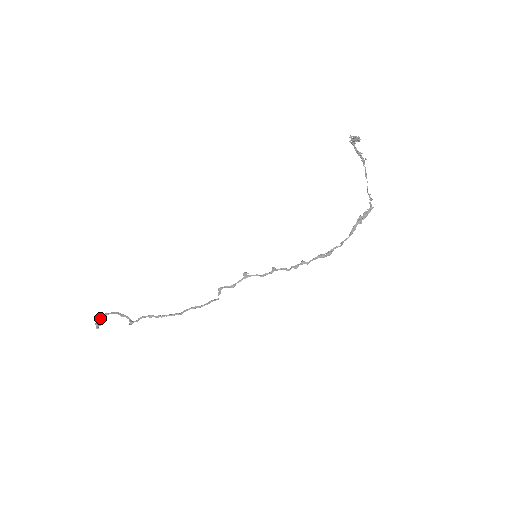
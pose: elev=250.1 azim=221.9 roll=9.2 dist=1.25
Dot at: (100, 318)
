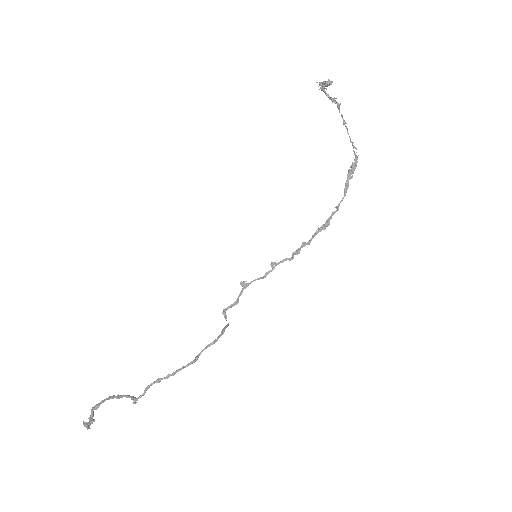
Dot at: (91, 414)
